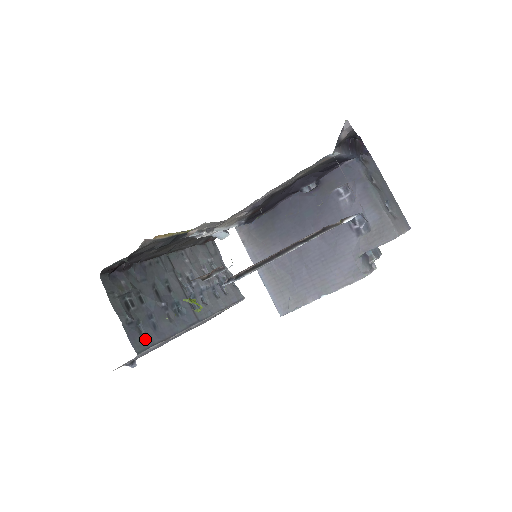
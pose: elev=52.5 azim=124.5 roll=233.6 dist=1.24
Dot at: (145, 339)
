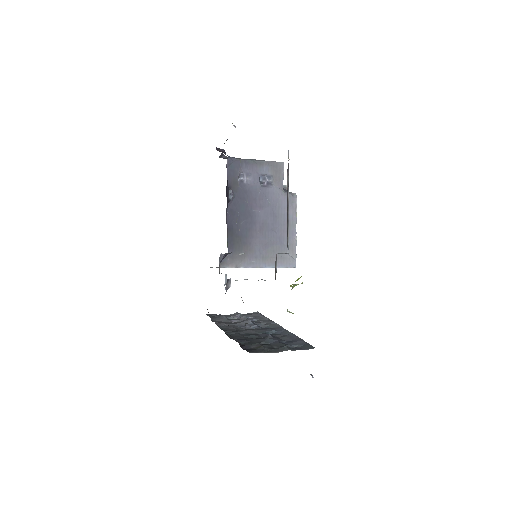
Dot at: (302, 345)
